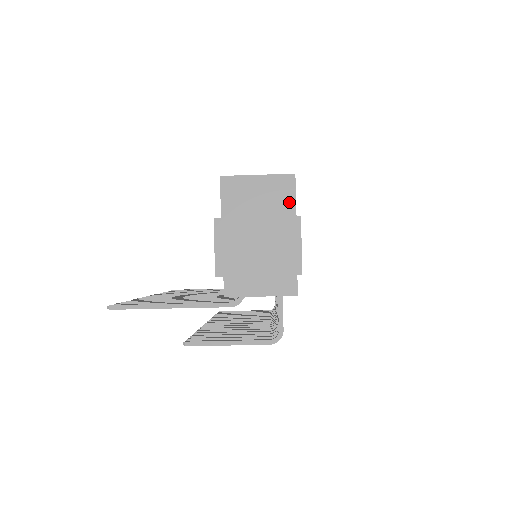
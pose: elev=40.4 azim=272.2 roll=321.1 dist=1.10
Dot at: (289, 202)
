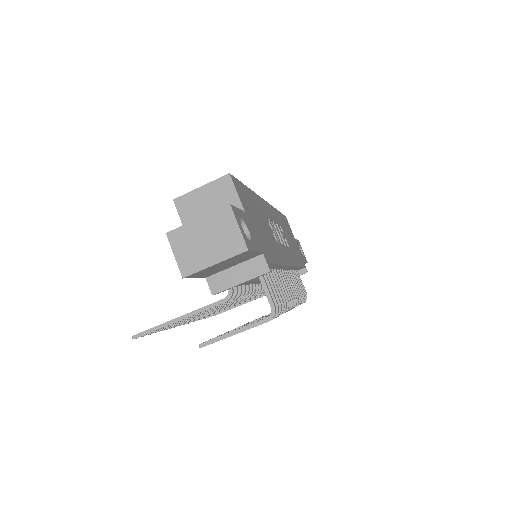
Dot at: (233, 198)
